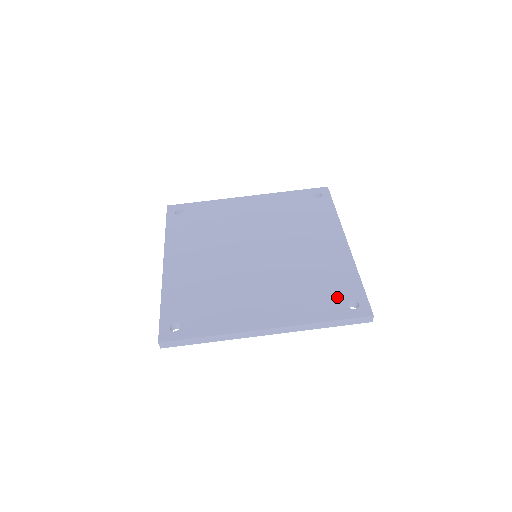
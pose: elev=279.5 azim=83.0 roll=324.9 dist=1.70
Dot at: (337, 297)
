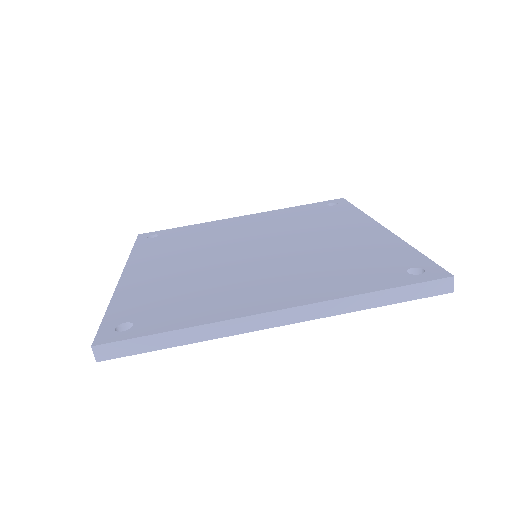
Dot at: (386, 267)
